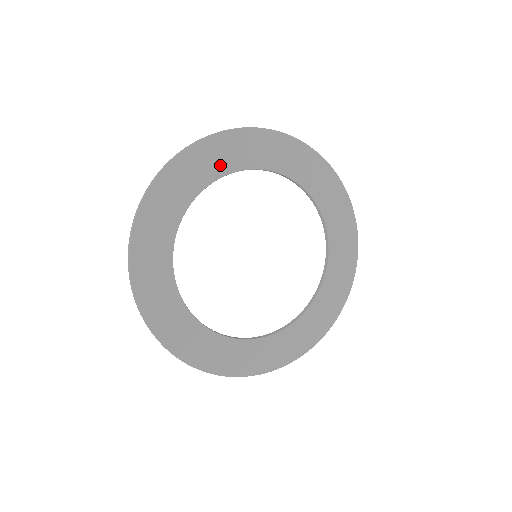
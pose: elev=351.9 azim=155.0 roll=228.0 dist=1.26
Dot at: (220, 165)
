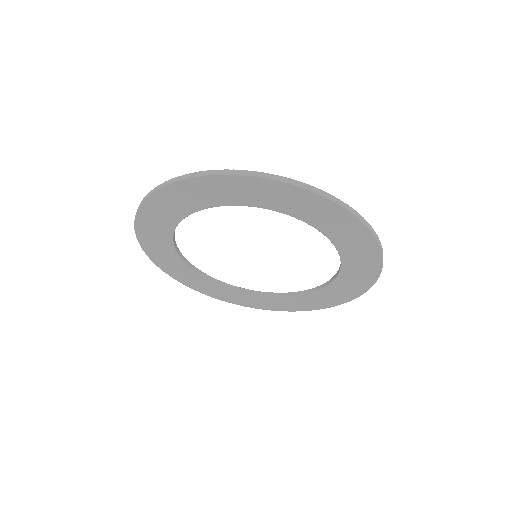
Dot at: (173, 214)
